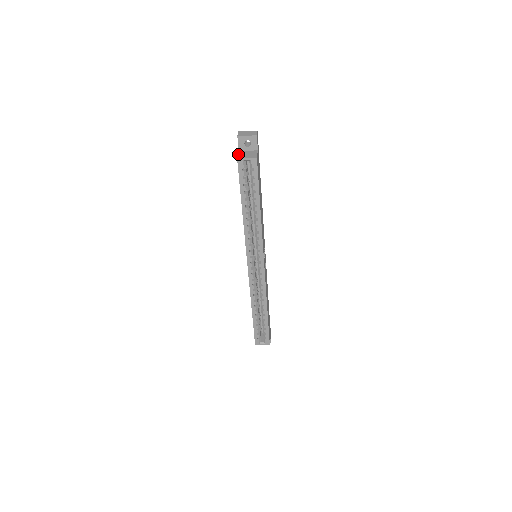
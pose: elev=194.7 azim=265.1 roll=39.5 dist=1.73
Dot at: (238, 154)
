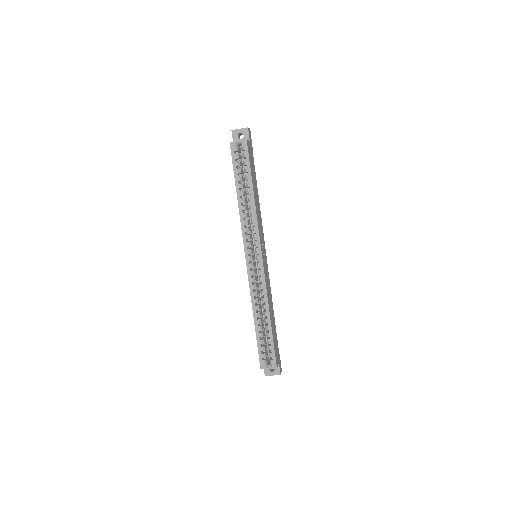
Dot at: occluded
